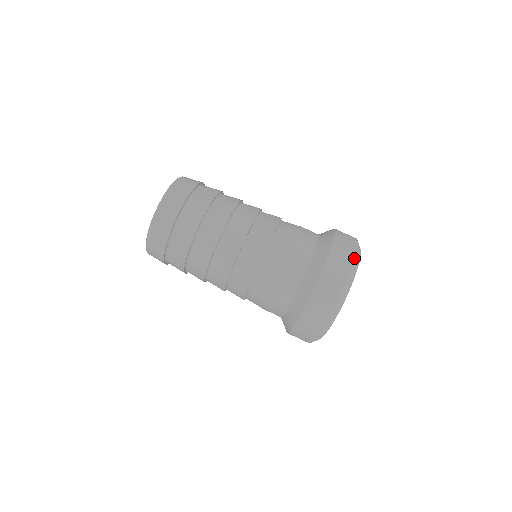
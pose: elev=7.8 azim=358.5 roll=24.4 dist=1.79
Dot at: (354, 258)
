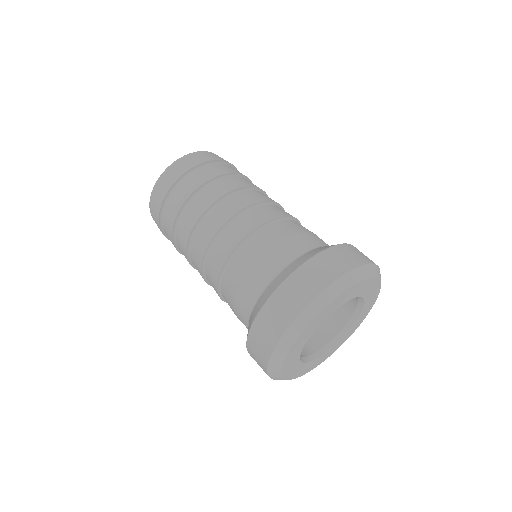
Dot at: (375, 264)
